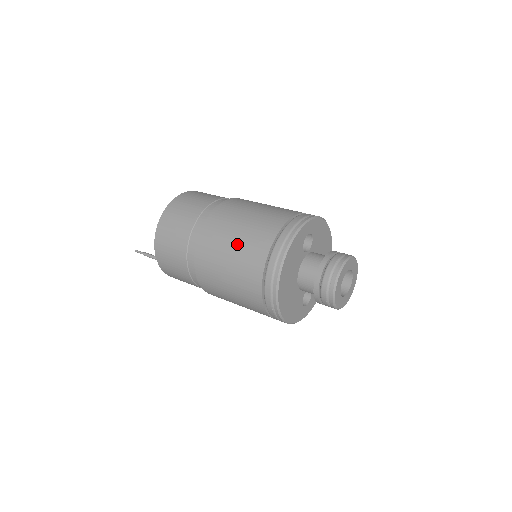
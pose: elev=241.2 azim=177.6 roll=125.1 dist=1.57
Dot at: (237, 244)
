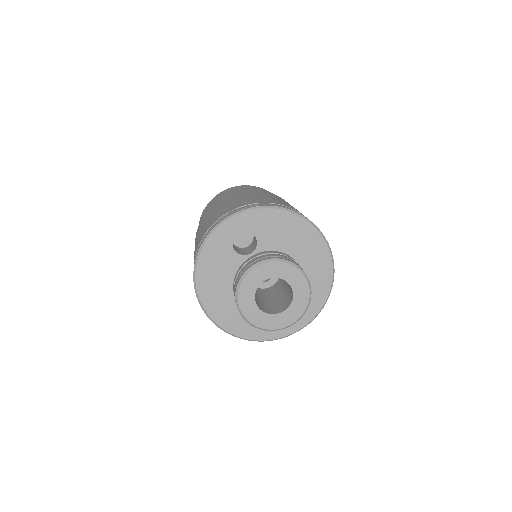
Dot at: occluded
